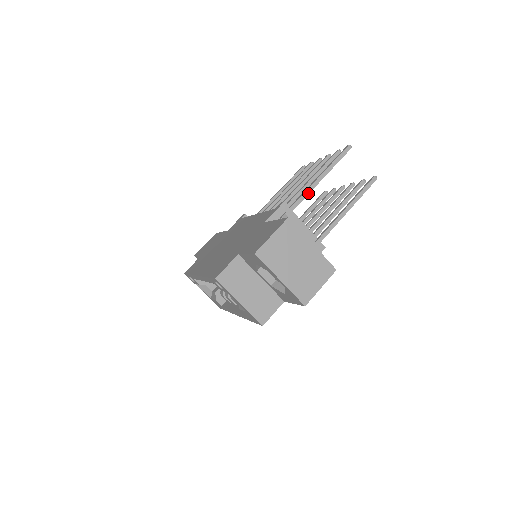
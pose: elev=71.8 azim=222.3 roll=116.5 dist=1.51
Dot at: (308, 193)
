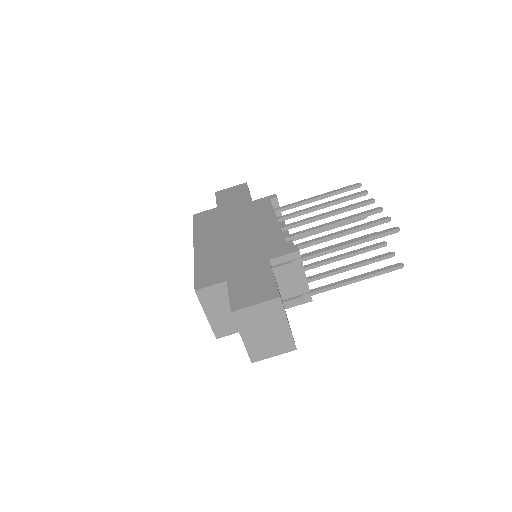
Dot at: (327, 253)
